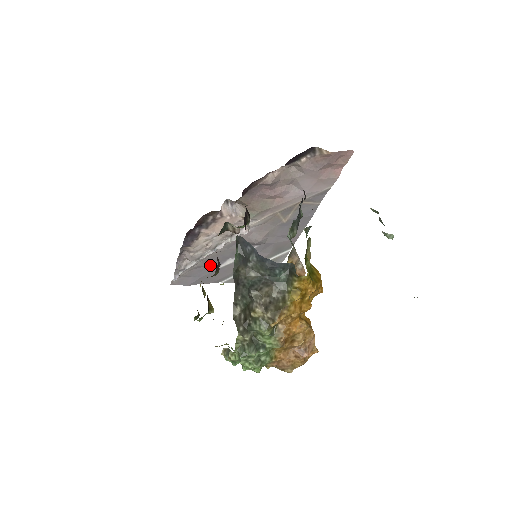
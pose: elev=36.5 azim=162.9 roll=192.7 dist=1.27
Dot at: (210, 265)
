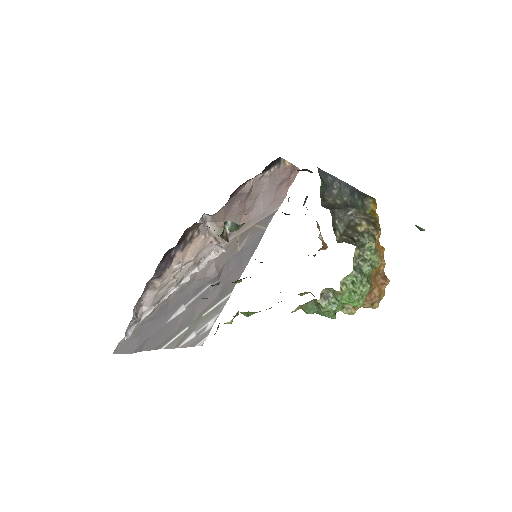
Dot at: (161, 317)
